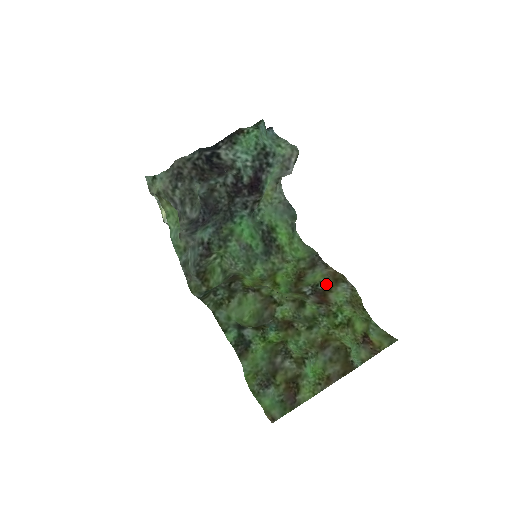
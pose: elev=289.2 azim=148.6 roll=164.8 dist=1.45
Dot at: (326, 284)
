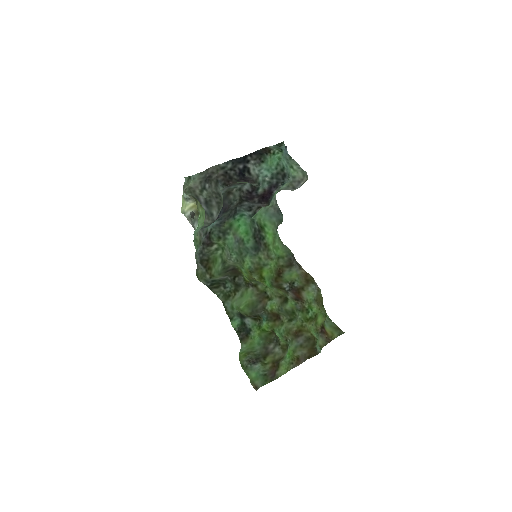
Dot at: (300, 283)
